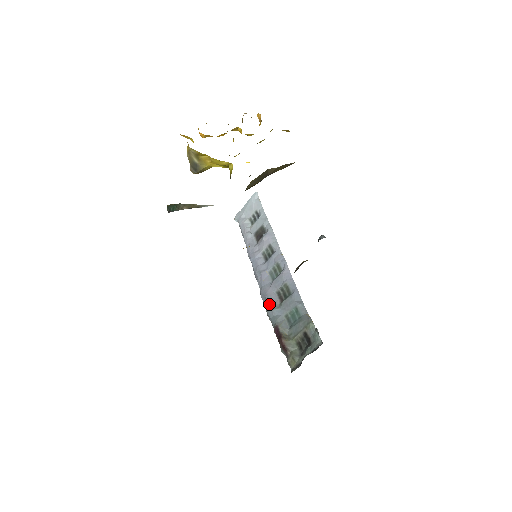
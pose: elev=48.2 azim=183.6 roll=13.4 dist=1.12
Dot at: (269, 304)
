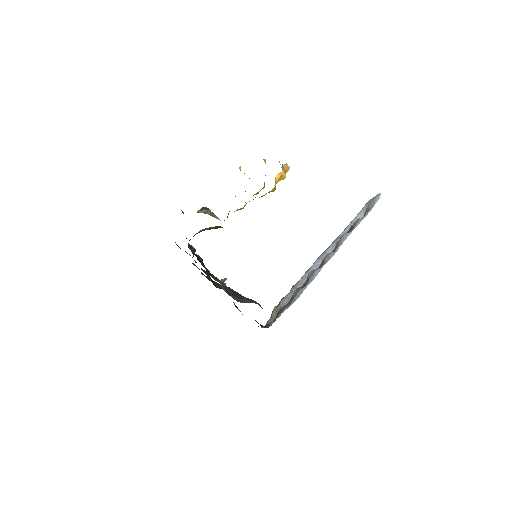
Dot at: (297, 282)
